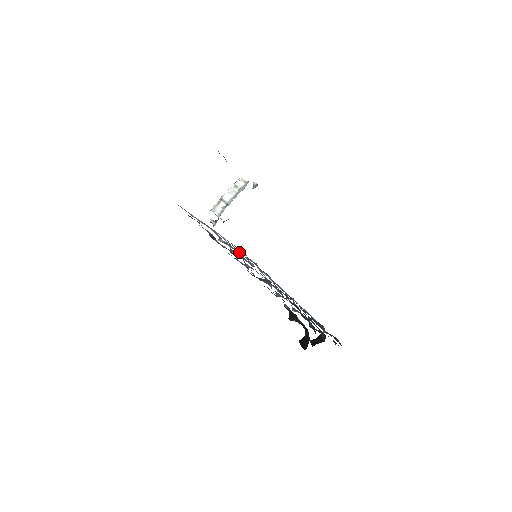
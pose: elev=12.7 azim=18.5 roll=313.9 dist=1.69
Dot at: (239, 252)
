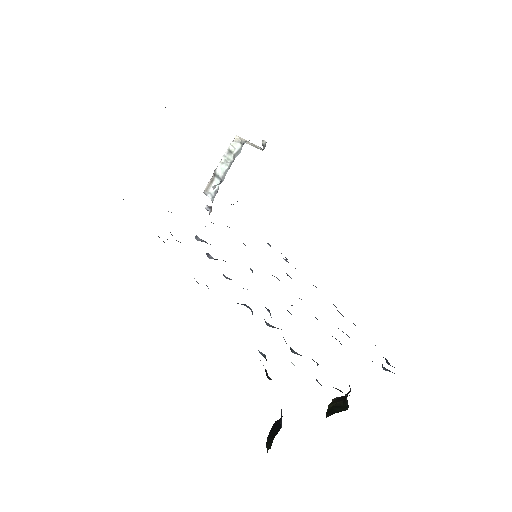
Dot at: occluded
